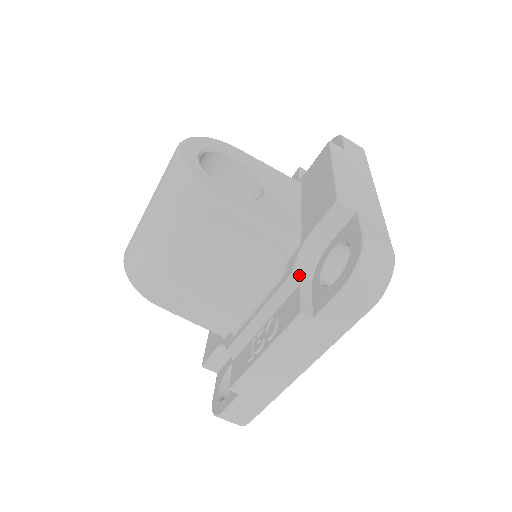
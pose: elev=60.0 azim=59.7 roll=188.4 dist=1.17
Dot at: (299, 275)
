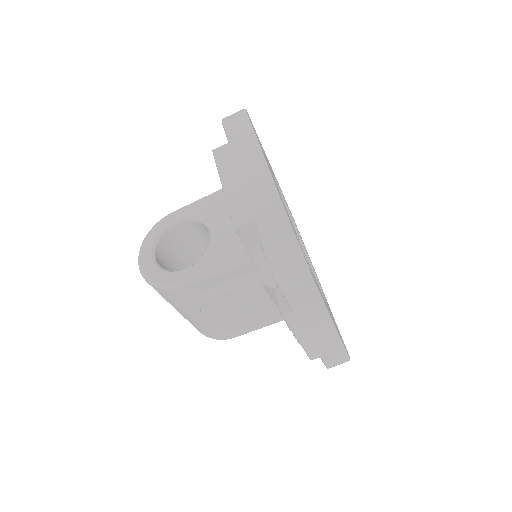
Dot at: (268, 281)
